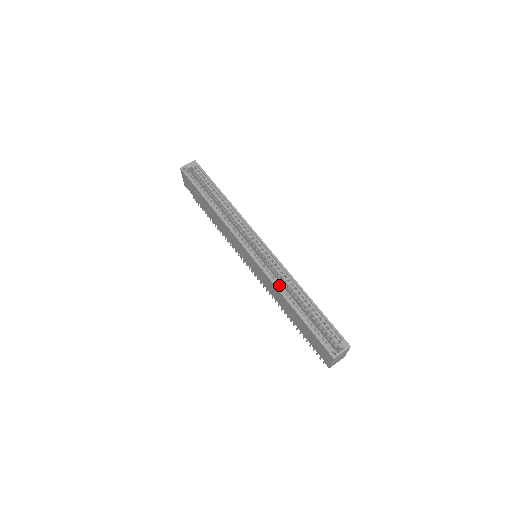
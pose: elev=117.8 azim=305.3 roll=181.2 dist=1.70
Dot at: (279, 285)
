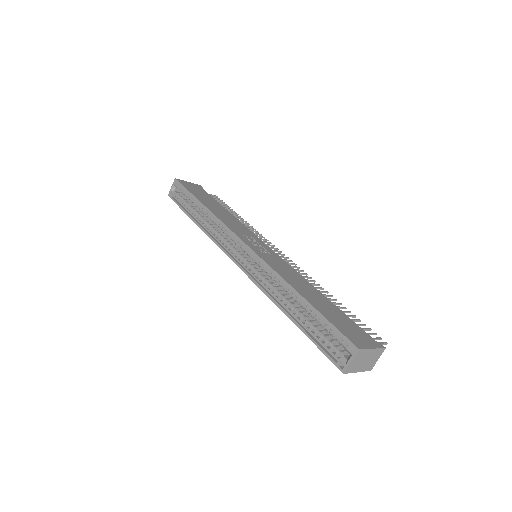
Dot at: (272, 290)
